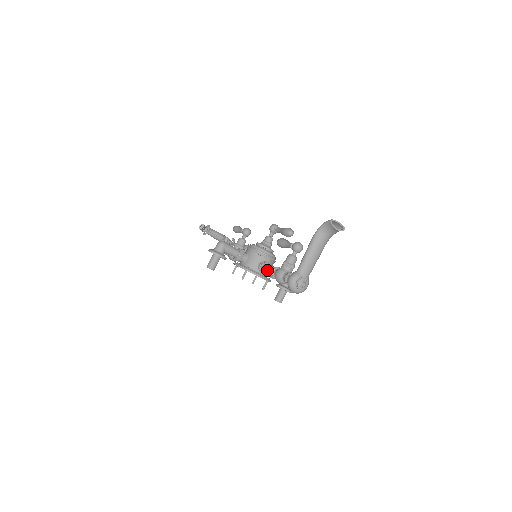
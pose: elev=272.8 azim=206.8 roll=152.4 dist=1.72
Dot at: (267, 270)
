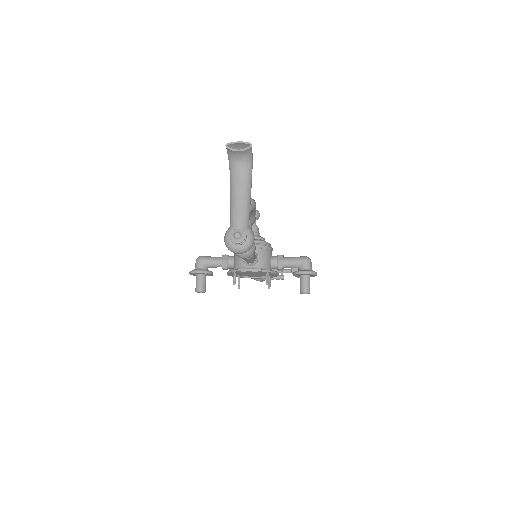
Dot at: occluded
